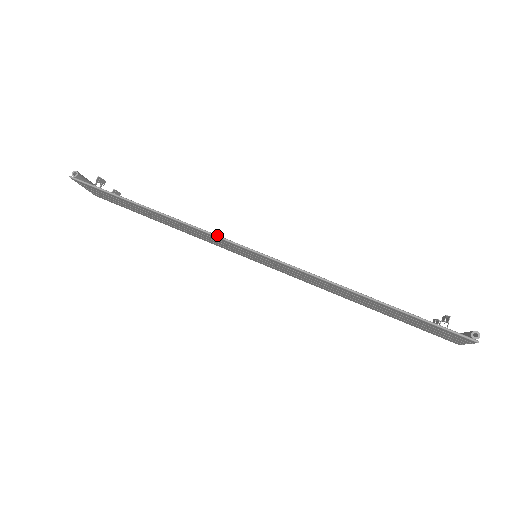
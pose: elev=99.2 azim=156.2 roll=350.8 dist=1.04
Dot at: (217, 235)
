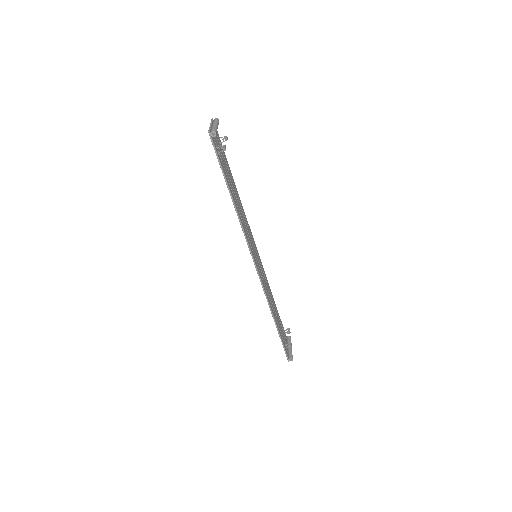
Dot at: (249, 246)
